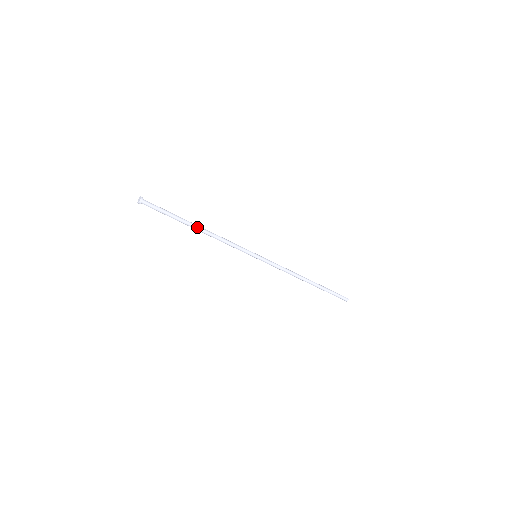
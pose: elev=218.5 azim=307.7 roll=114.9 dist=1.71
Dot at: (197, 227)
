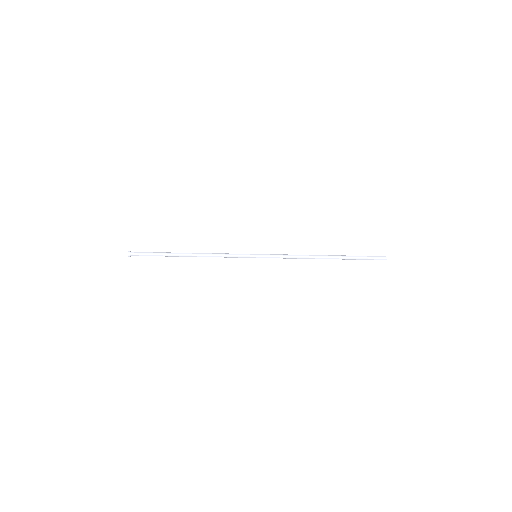
Dot at: (186, 254)
